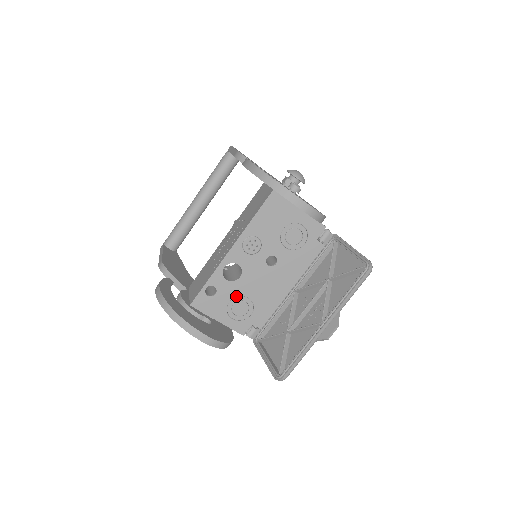
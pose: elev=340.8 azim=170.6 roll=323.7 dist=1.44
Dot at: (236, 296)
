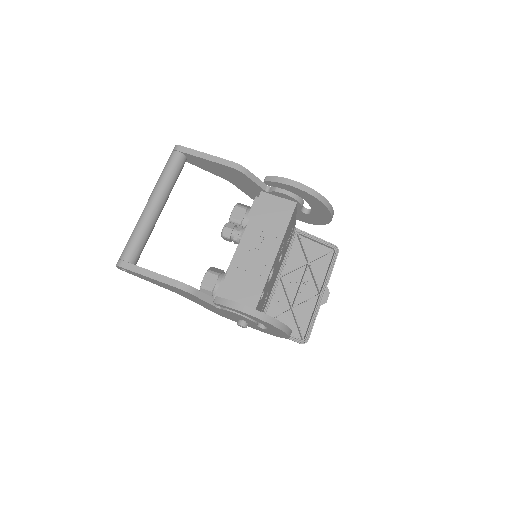
Dot at: occluded
